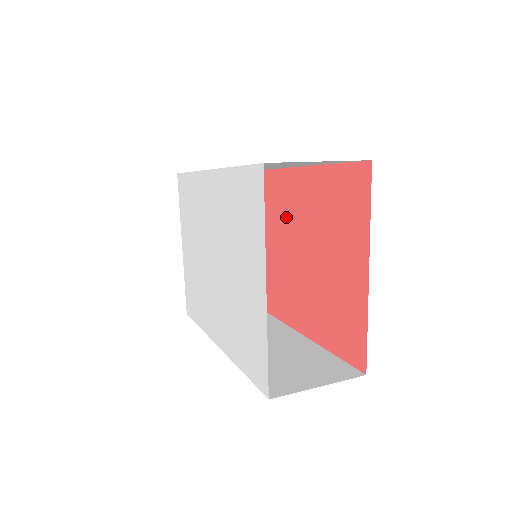
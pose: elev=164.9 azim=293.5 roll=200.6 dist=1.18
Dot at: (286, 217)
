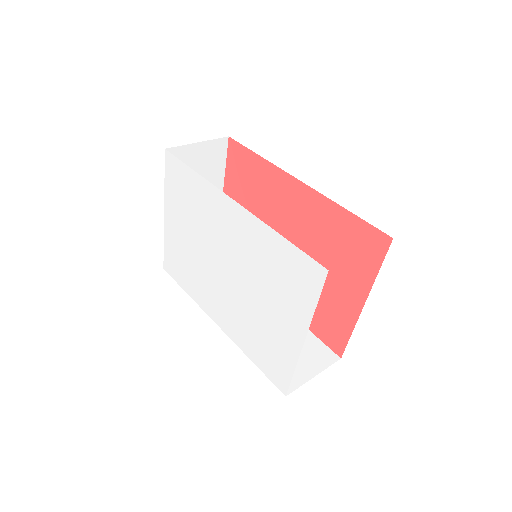
Dot at: (279, 212)
